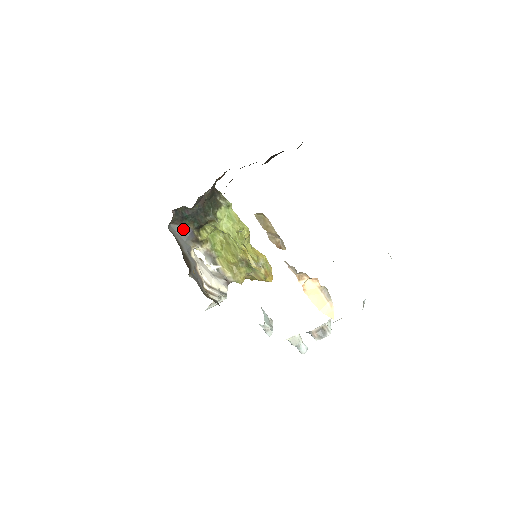
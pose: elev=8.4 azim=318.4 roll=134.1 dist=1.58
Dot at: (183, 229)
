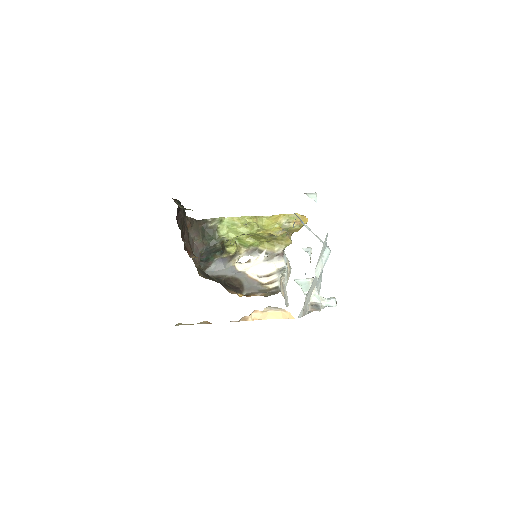
Dot at: (215, 264)
